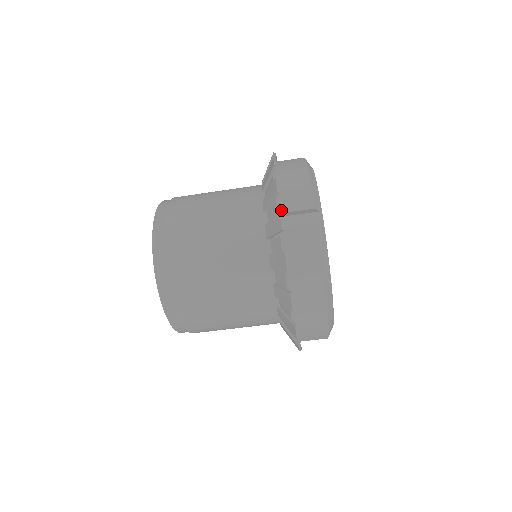
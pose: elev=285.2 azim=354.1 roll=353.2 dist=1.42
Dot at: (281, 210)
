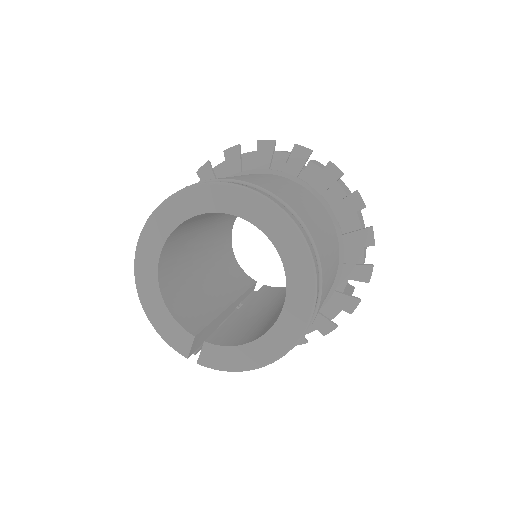
Dot at: (295, 144)
